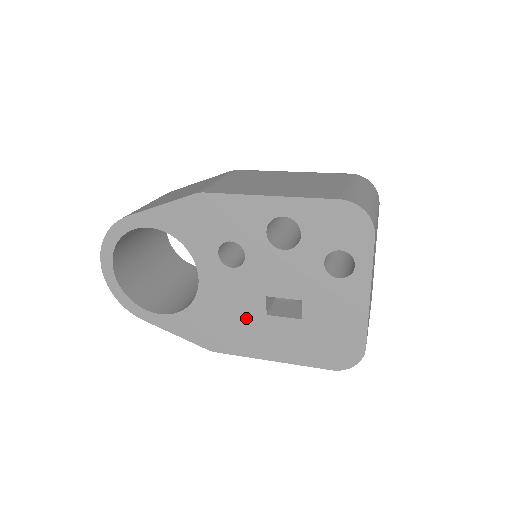
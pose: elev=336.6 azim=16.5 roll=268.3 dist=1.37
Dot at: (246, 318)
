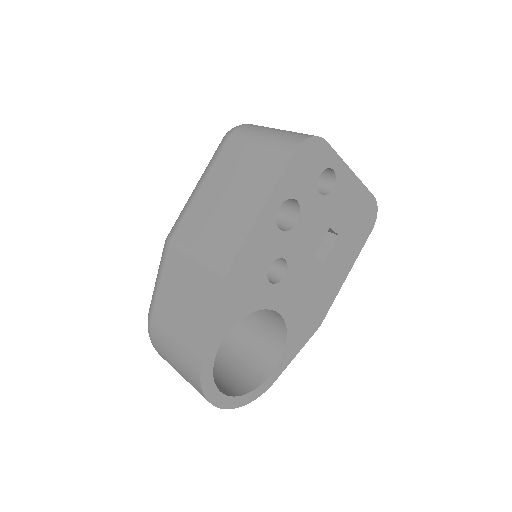
Dot at: (317, 283)
